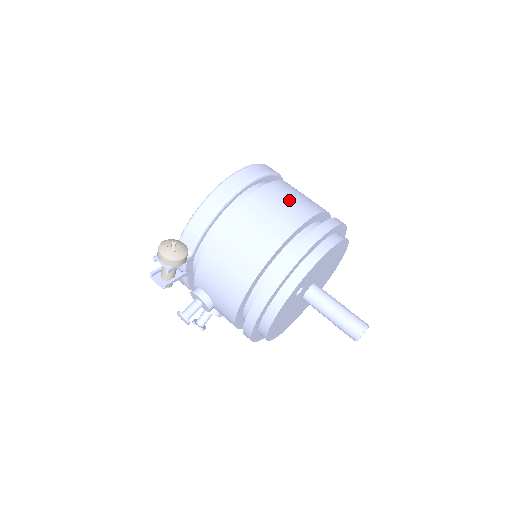
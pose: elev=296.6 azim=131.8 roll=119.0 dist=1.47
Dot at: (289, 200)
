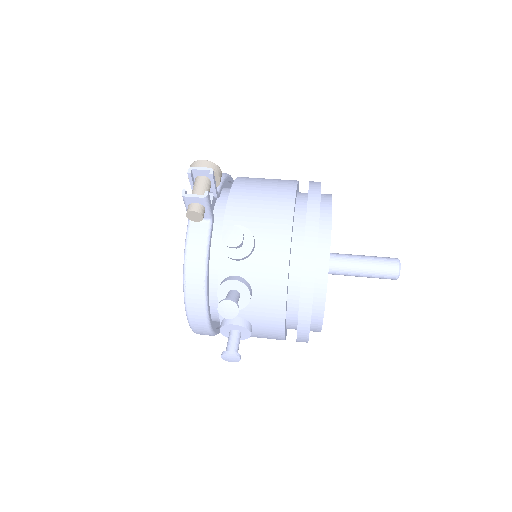
Dot at: occluded
